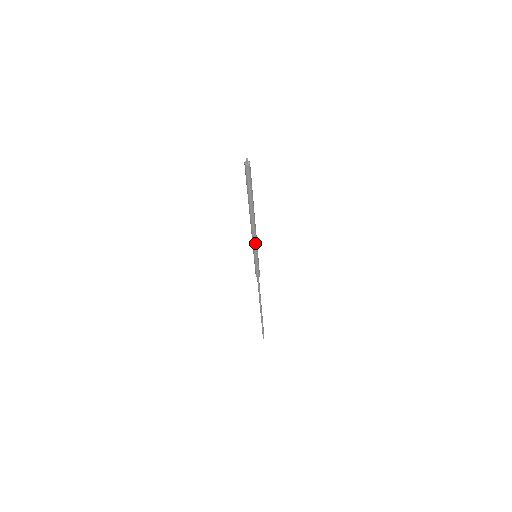
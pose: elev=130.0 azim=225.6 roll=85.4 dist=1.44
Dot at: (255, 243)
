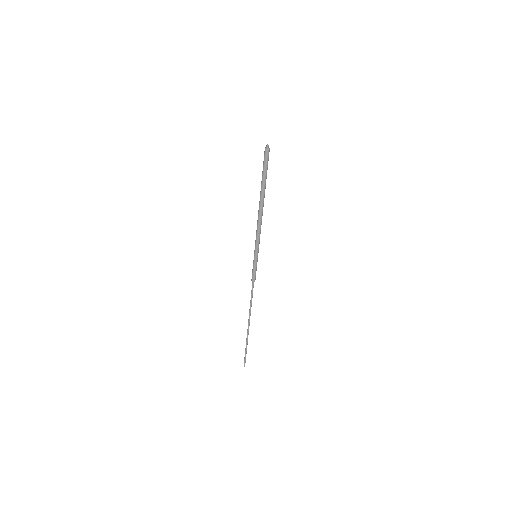
Dot at: (259, 239)
